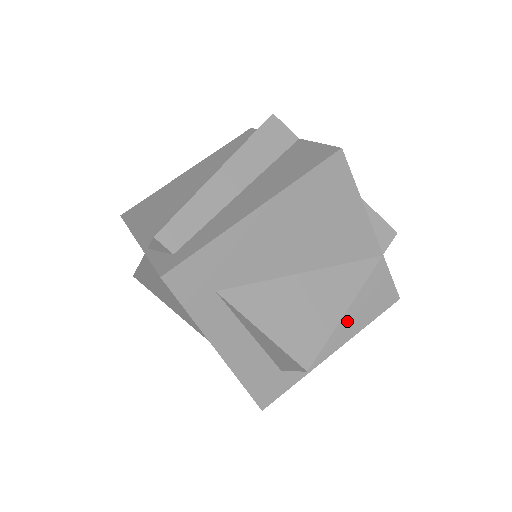
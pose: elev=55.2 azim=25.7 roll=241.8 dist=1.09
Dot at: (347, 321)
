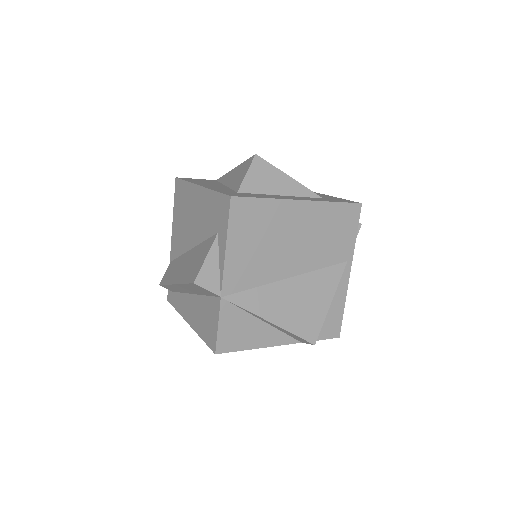
Dot at: occluded
